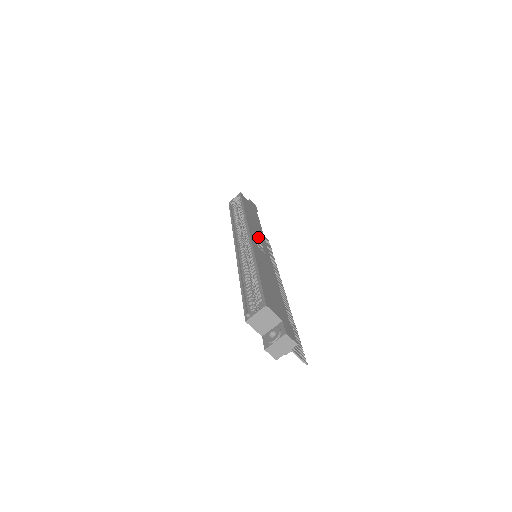
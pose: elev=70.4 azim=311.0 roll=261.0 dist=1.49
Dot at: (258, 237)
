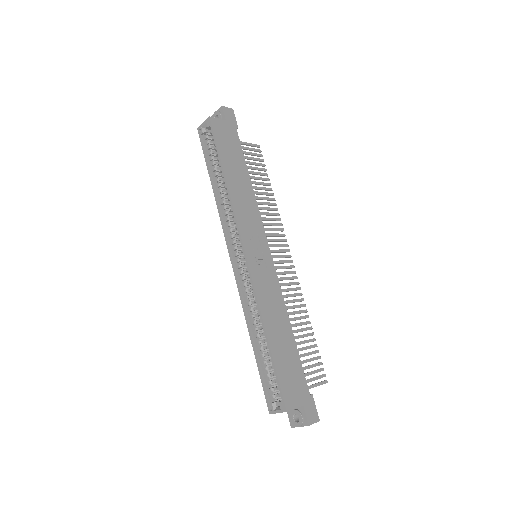
Dot at: (253, 232)
